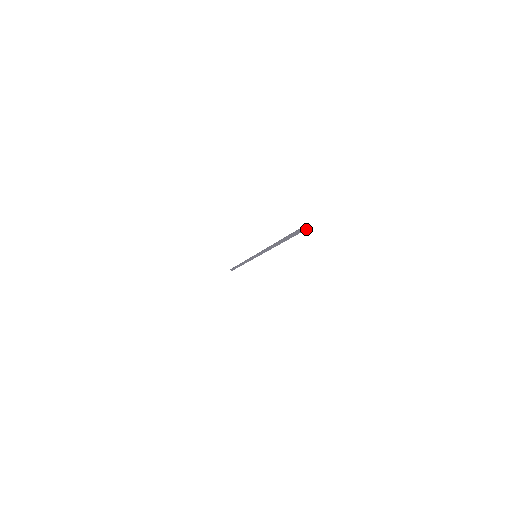
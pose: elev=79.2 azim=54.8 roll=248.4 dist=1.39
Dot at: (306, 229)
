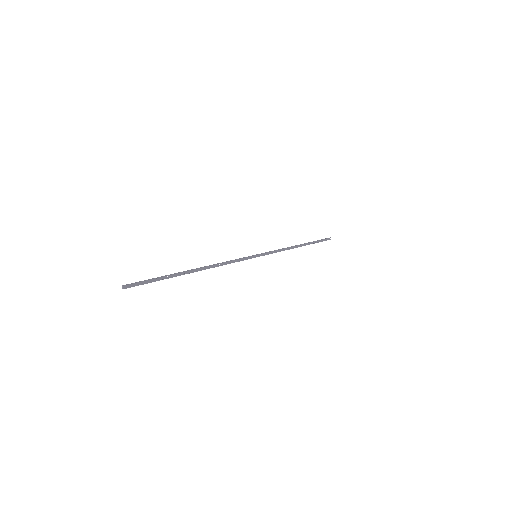
Dot at: (129, 287)
